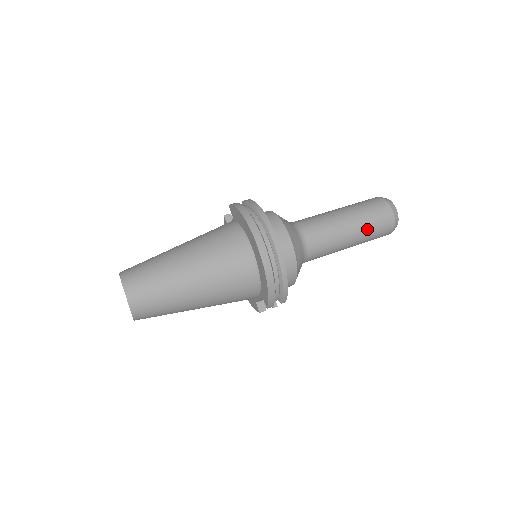
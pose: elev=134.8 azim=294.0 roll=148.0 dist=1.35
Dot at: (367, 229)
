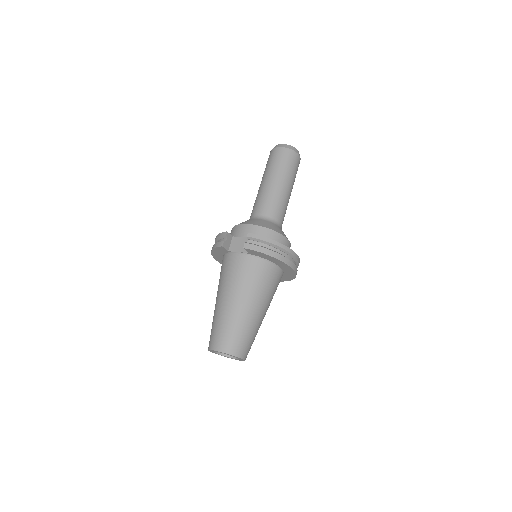
Dot at: occluded
